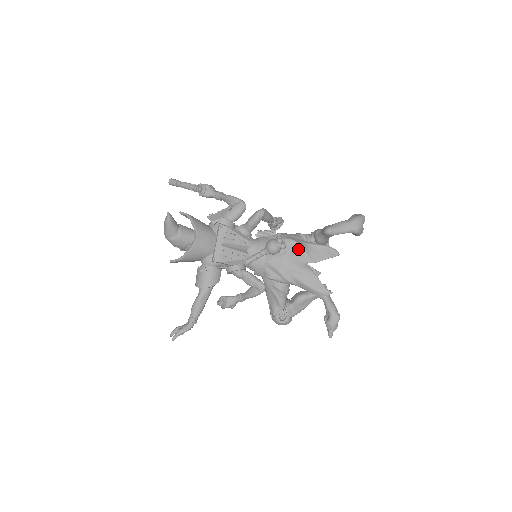
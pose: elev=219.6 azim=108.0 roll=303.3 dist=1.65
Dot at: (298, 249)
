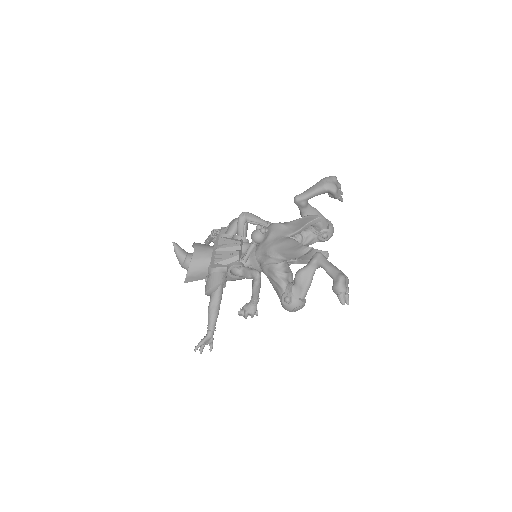
Dot at: (278, 228)
